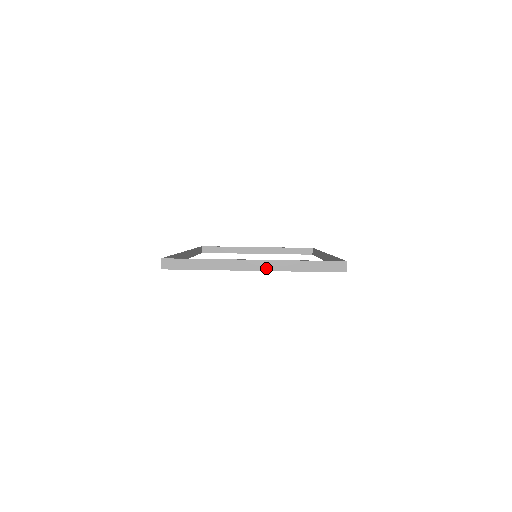
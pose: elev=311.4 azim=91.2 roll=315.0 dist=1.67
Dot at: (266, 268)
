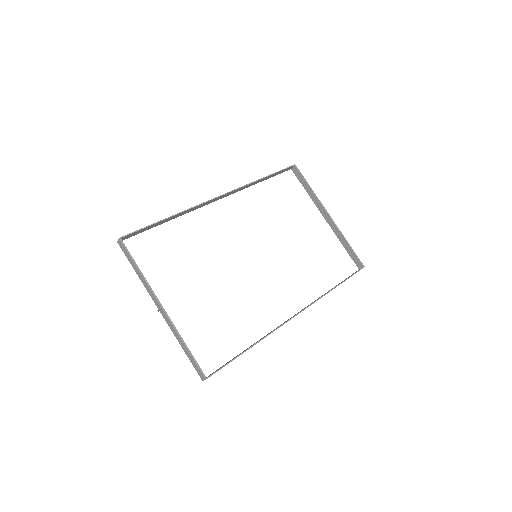
Dot at: (165, 319)
